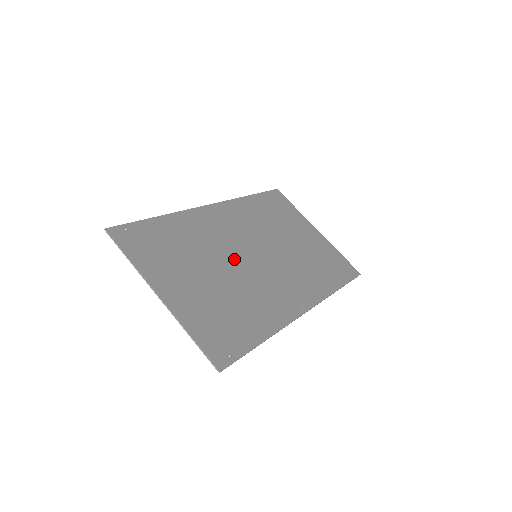
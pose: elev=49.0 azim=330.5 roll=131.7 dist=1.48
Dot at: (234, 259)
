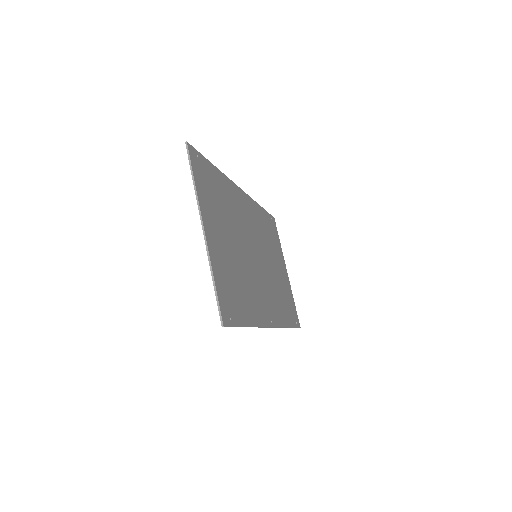
Dot at: (246, 245)
